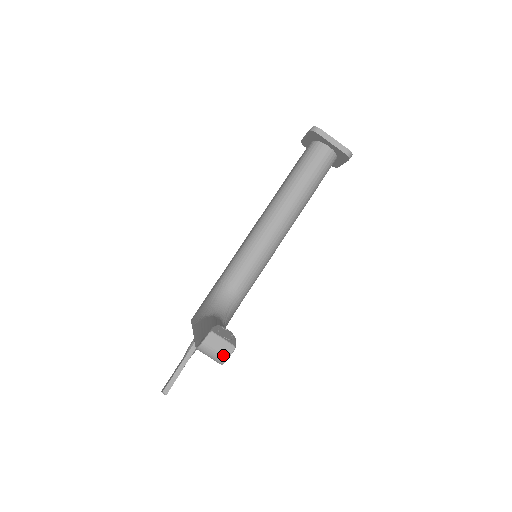
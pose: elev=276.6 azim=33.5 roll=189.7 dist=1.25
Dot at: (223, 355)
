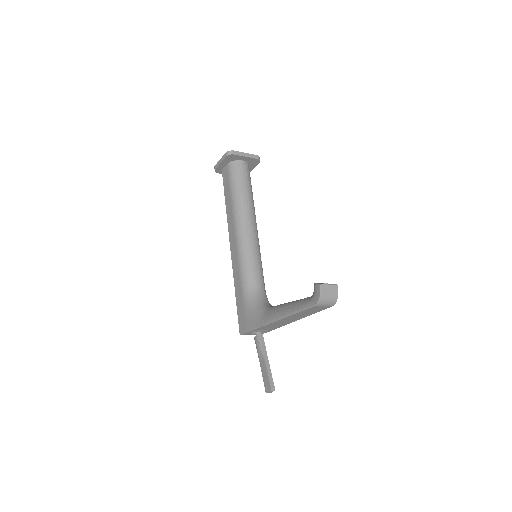
Dot at: (335, 295)
